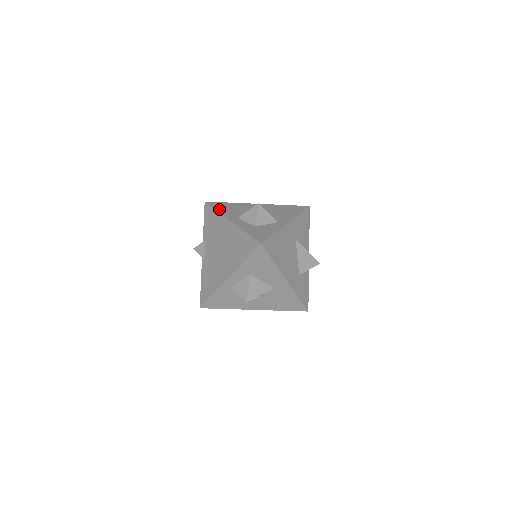
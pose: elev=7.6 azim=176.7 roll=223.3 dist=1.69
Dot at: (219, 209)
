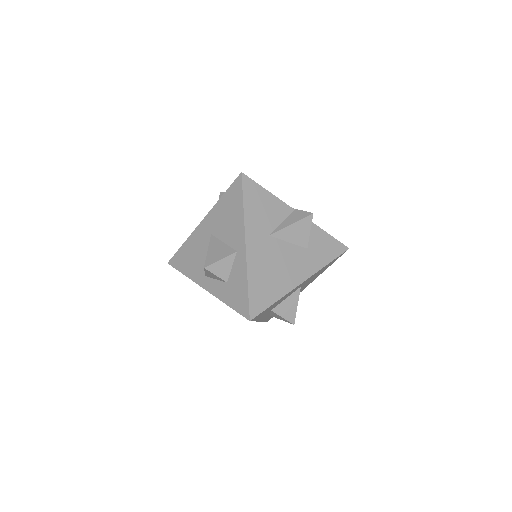
Dot at: (184, 271)
